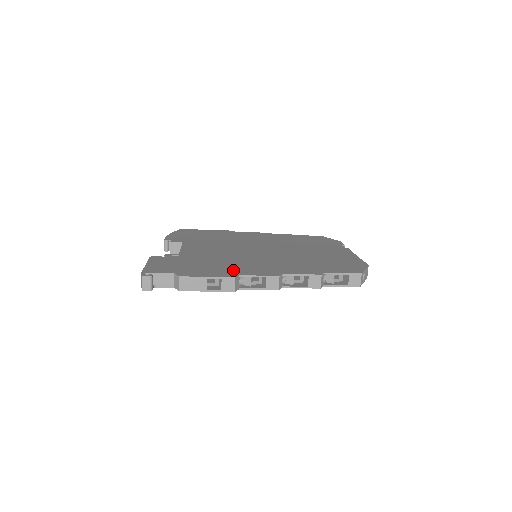
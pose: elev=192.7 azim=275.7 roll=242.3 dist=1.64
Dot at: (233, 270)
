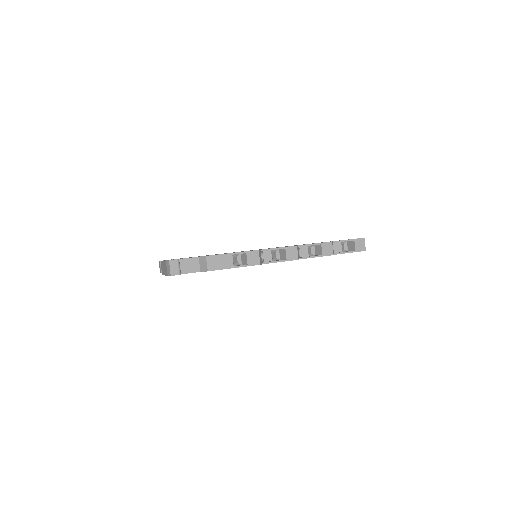
Dot at: occluded
